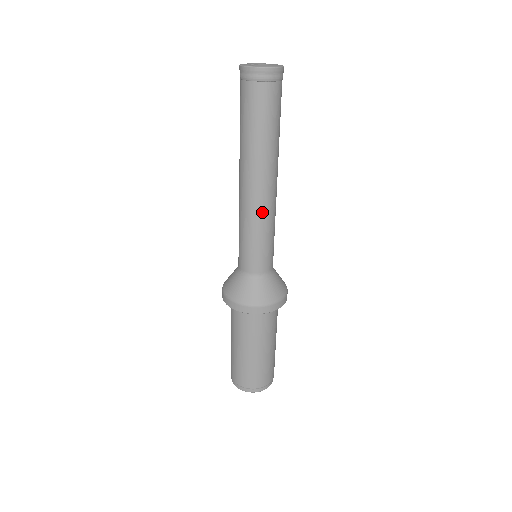
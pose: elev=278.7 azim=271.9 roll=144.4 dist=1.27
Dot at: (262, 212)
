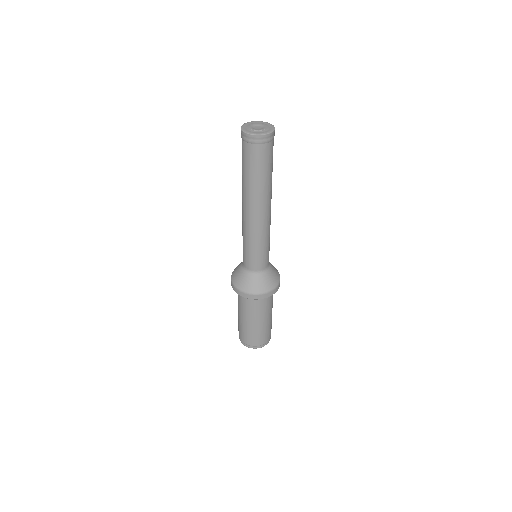
Dot at: (263, 229)
